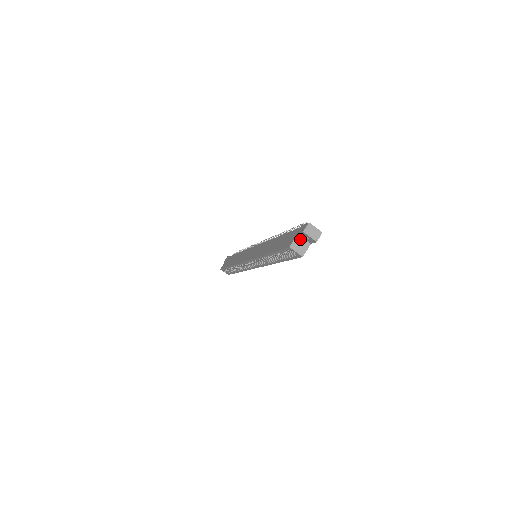
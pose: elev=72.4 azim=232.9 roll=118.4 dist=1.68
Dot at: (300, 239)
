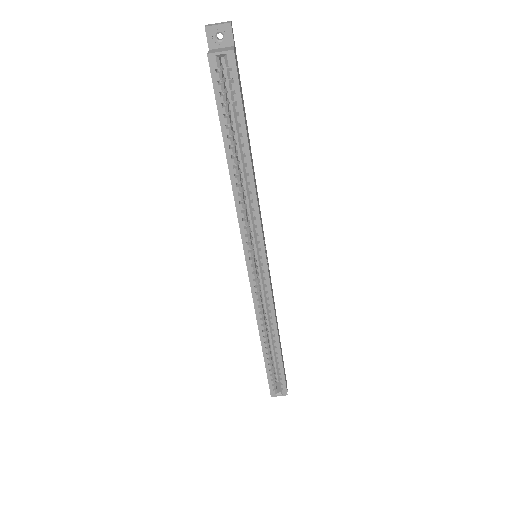
Dot at: (216, 50)
